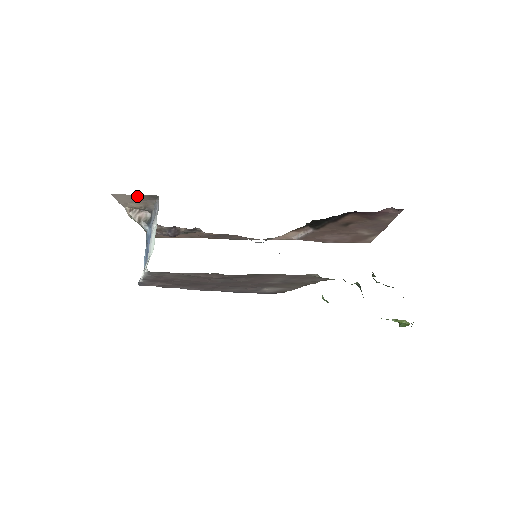
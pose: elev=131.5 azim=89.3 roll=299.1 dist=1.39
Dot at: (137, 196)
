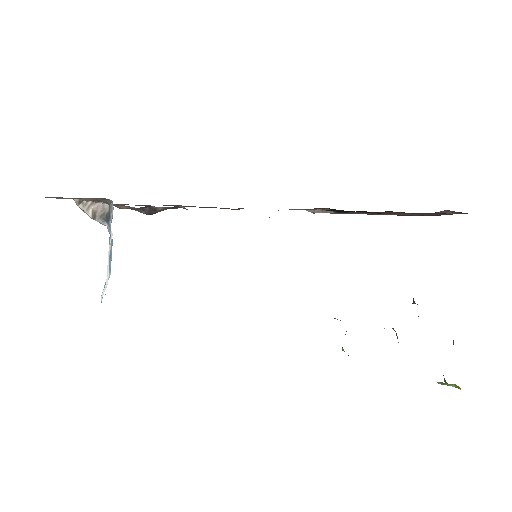
Dot at: (80, 198)
